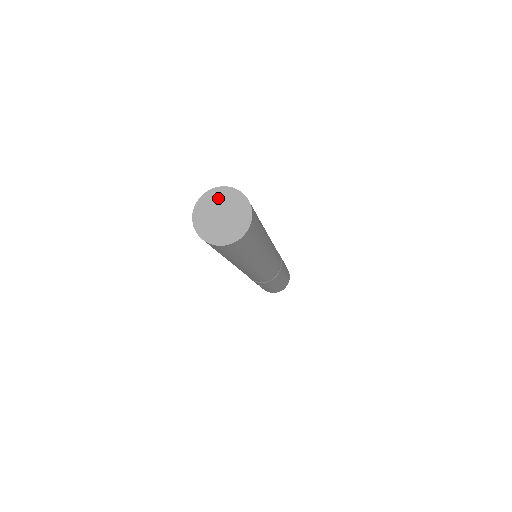
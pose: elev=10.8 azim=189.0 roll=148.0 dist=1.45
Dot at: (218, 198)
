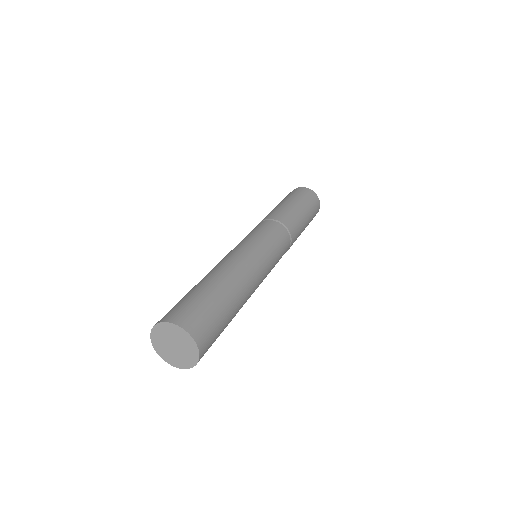
Dot at: (173, 332)
